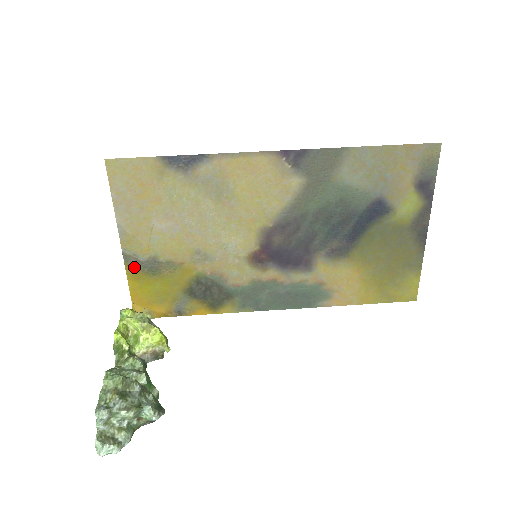
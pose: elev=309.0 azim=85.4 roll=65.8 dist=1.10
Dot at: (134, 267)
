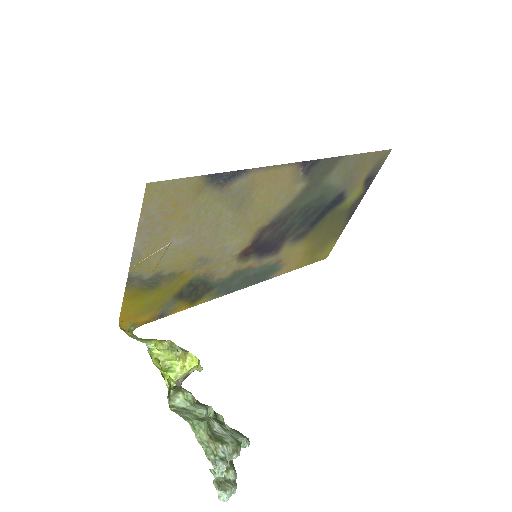
Dot at: (134, 287)
